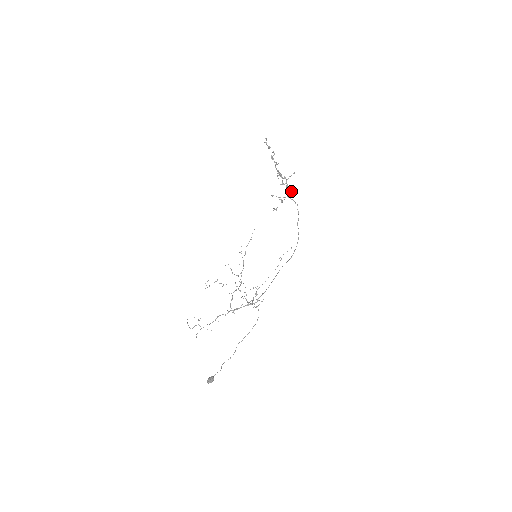
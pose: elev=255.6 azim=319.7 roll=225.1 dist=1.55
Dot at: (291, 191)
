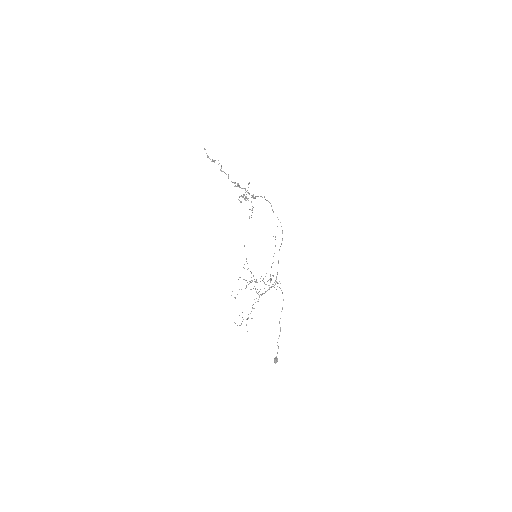
Dot at: (255, 198)
